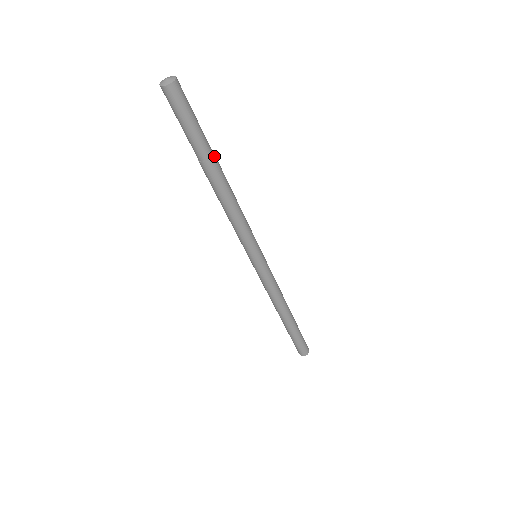
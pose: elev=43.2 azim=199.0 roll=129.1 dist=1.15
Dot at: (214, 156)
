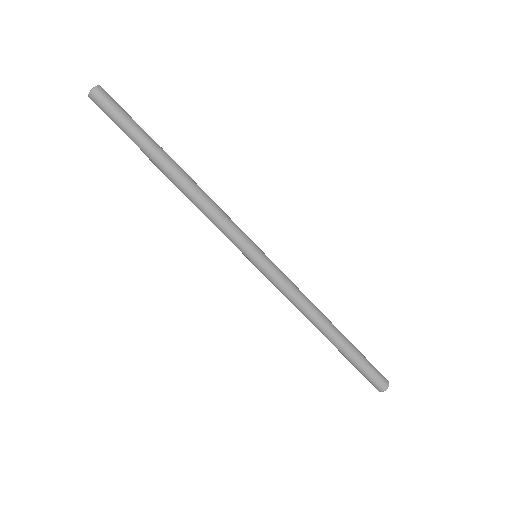
Dot at: (162, 149)
